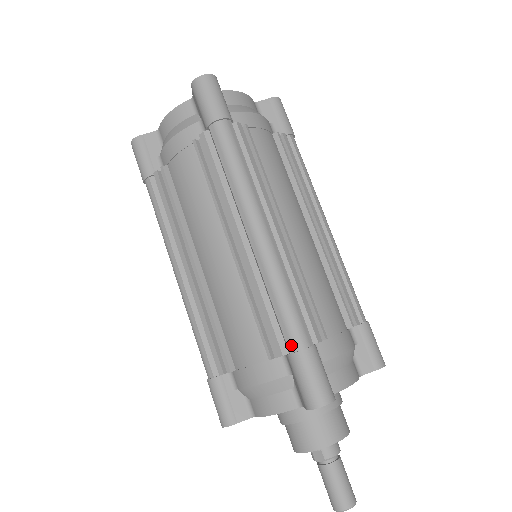
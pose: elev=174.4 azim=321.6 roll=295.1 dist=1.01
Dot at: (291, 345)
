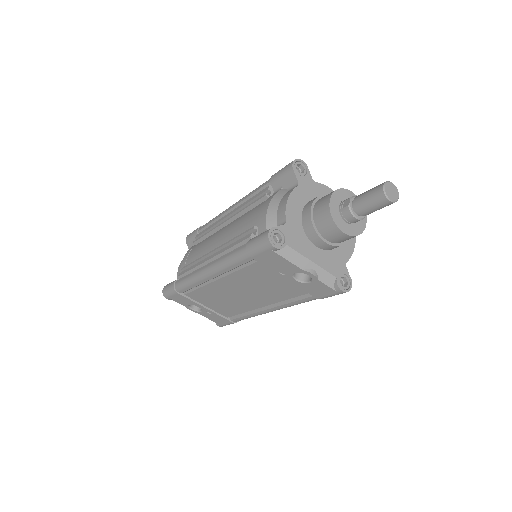
Dot at: (269, 180)
